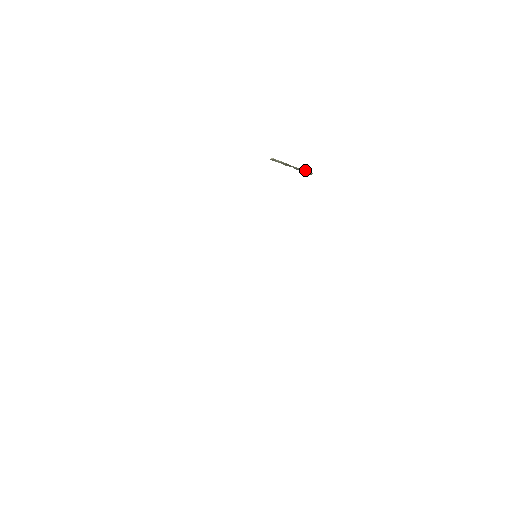
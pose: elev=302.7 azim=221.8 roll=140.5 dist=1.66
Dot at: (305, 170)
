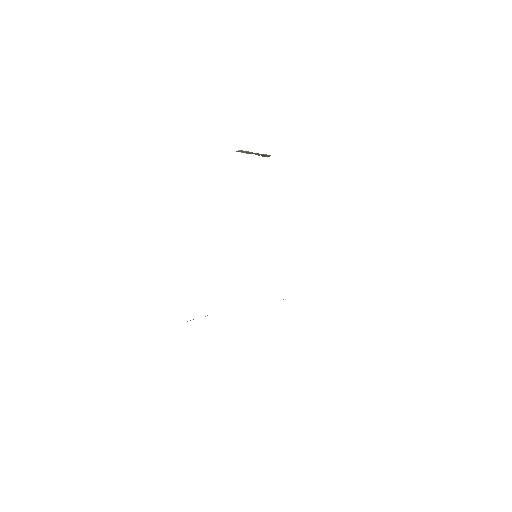
Dot at: (265, 154)
